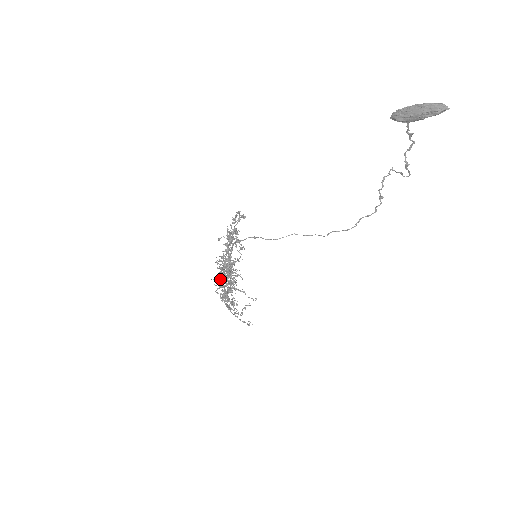
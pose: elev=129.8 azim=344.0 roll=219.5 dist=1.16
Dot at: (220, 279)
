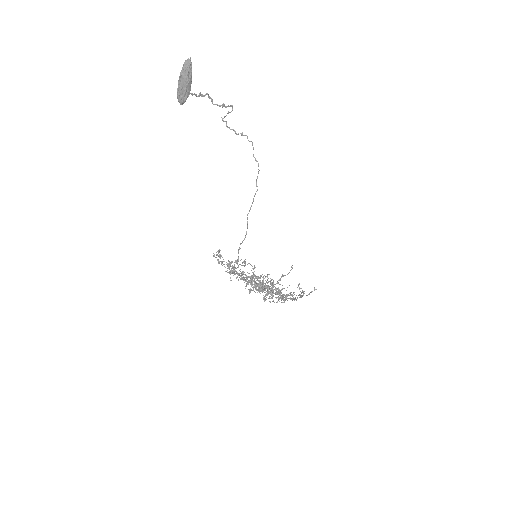
Dot at: occluded
